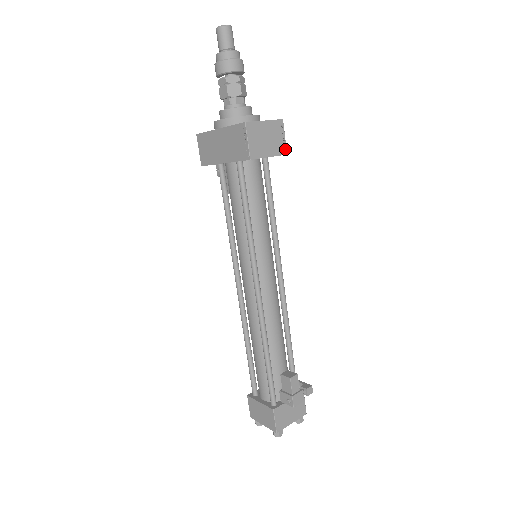
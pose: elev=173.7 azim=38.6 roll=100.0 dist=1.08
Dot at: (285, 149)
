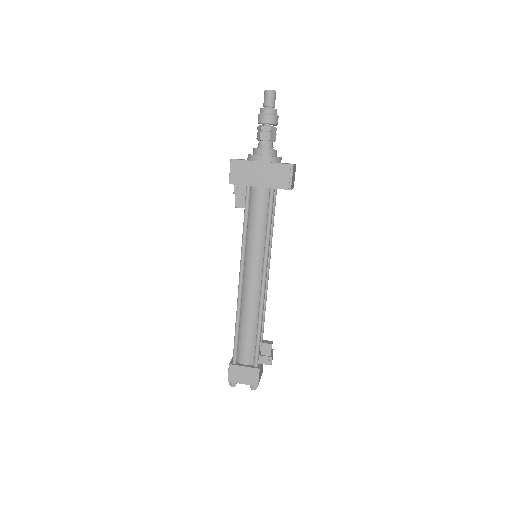
Dot at: occluded
